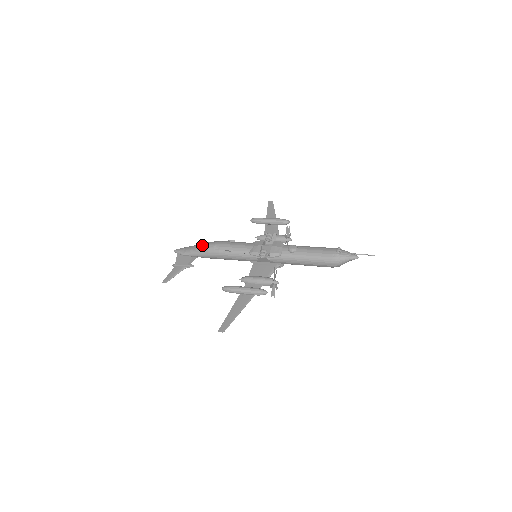
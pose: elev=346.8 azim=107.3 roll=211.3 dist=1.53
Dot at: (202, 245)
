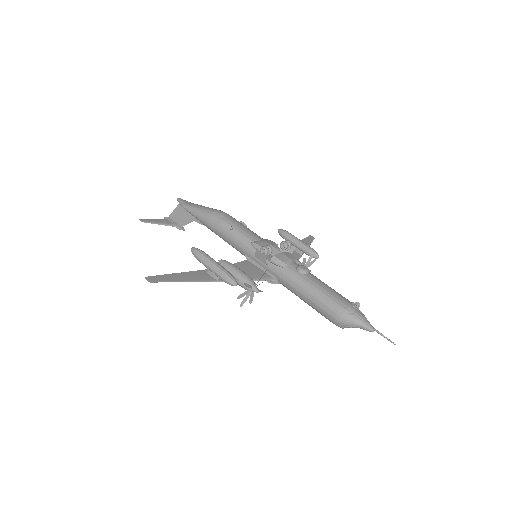
Dot at: occluded
